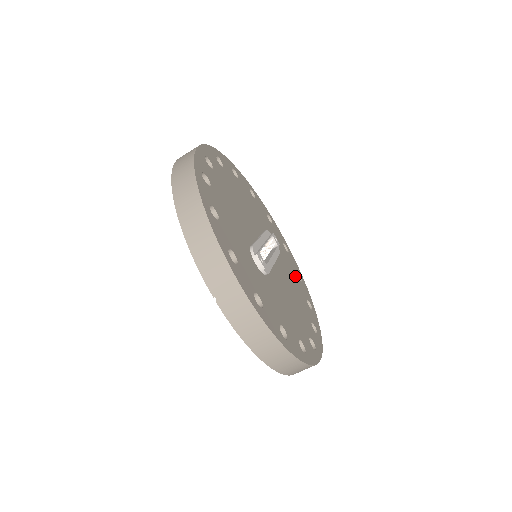
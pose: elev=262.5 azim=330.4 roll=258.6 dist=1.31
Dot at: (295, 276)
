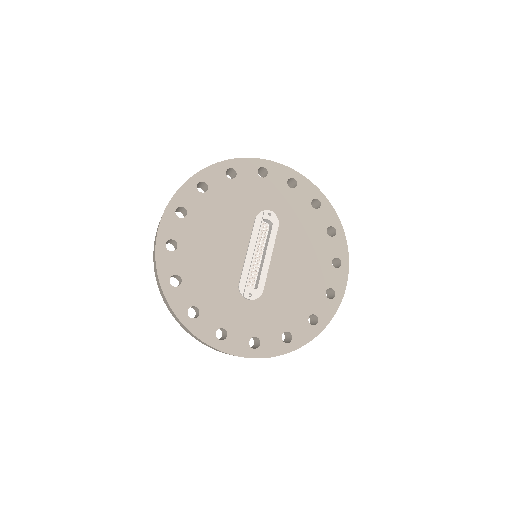
Dot at: (308, 216)
